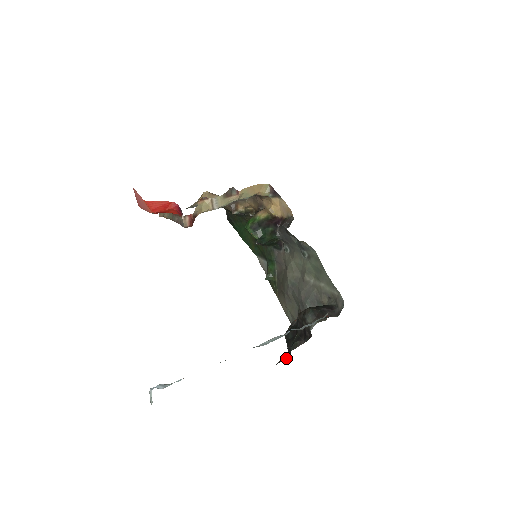
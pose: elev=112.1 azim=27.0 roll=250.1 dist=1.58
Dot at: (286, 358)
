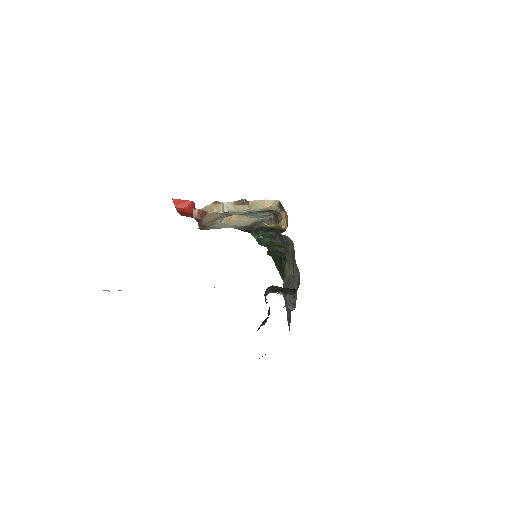
Dot at: occluded
